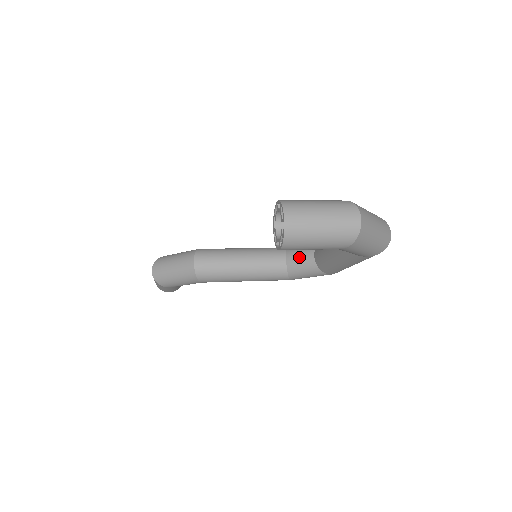
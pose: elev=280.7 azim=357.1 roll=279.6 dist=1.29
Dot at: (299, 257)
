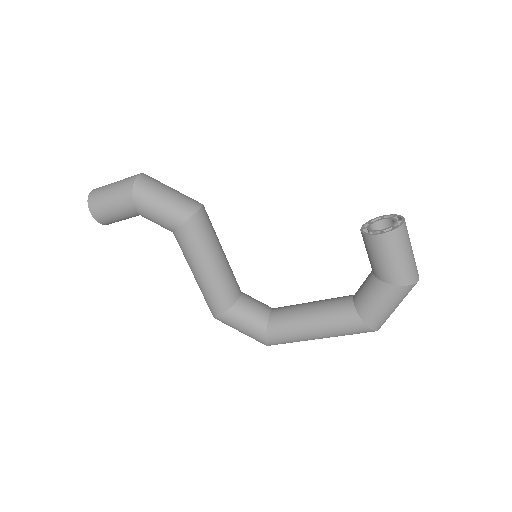
Dot at: (256, 302)
